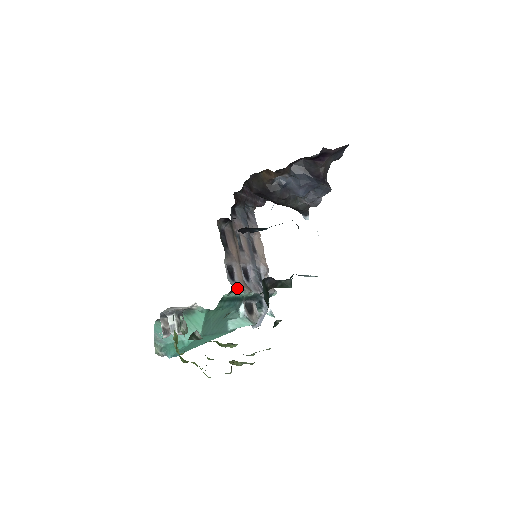
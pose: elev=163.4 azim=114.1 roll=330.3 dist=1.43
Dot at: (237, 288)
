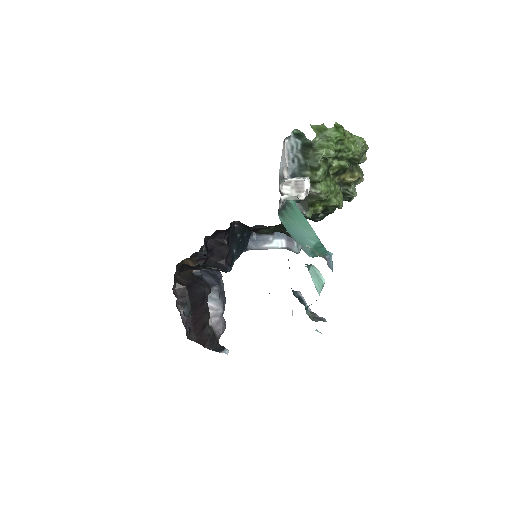
Dot at: occluded
